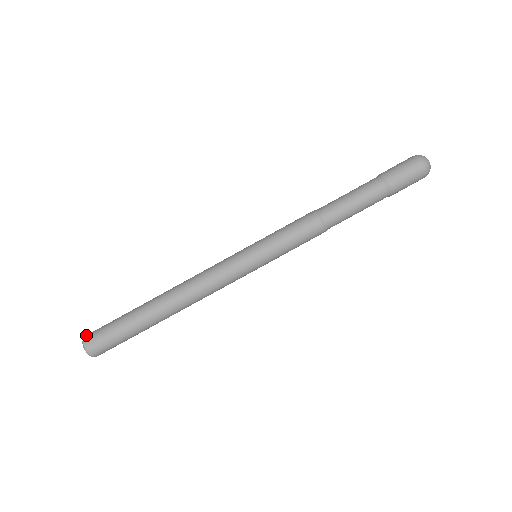
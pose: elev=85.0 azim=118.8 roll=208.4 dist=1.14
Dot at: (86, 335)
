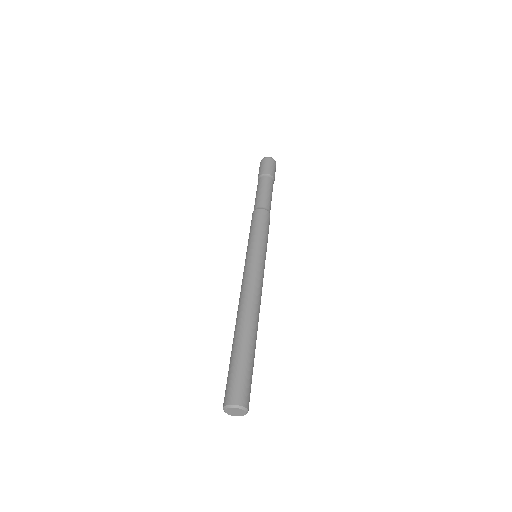
Dot at: (225, 402)
